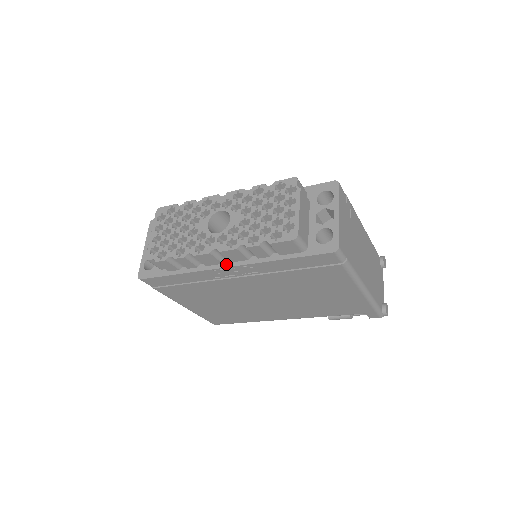
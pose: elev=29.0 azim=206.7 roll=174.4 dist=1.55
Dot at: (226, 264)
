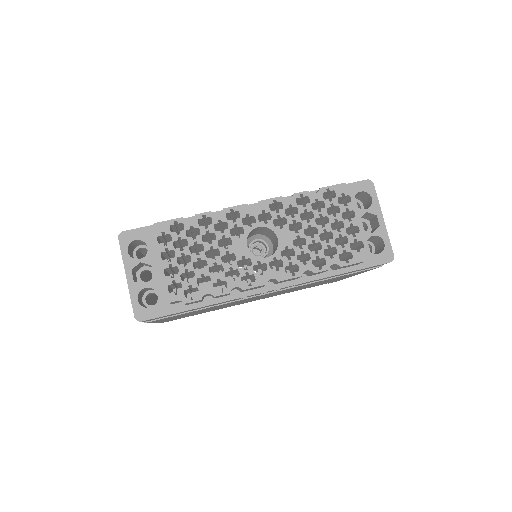
Dot at: (269, 287)
